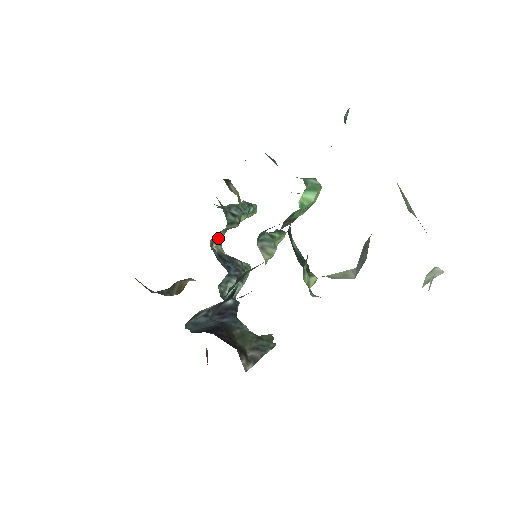
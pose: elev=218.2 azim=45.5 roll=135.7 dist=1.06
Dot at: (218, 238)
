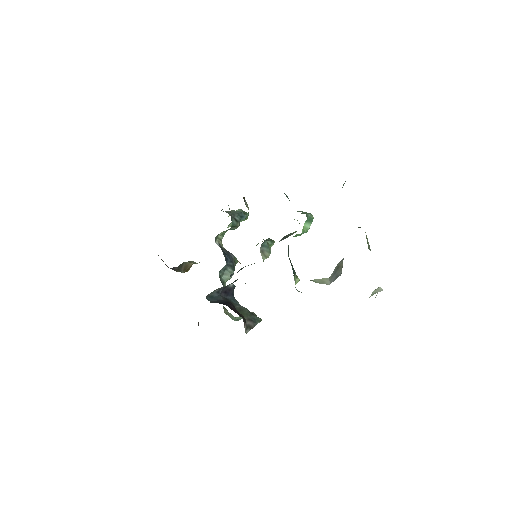
Dot at: (221, 235)
